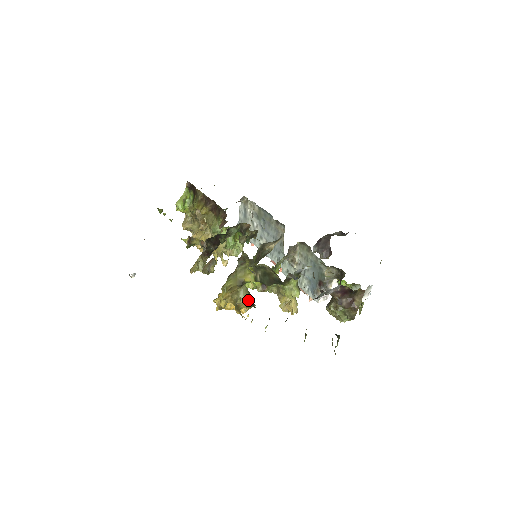
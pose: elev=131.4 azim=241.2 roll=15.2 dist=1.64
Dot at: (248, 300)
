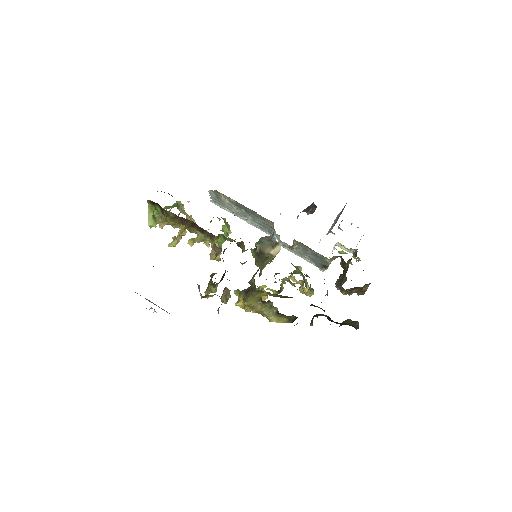
Dot at: (273, 313)
